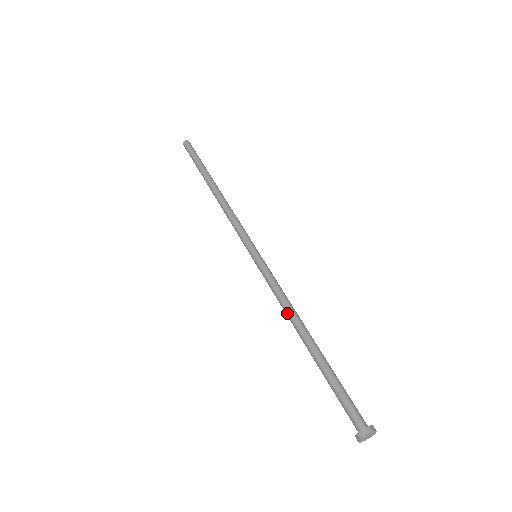
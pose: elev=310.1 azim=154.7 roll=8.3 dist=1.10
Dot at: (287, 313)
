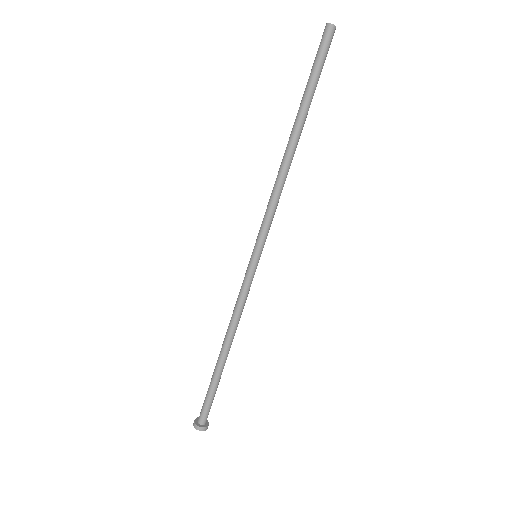
Dot at: (229, 325)
